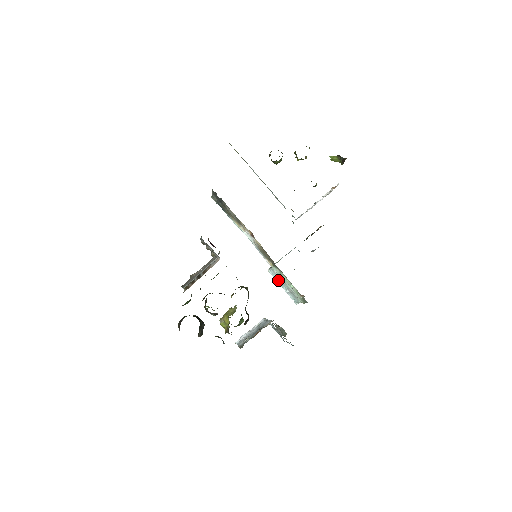
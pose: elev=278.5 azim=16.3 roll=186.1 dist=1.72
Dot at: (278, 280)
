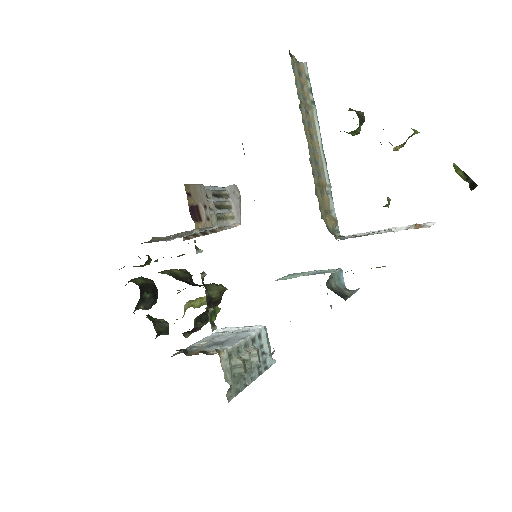
Dot at: occluded
